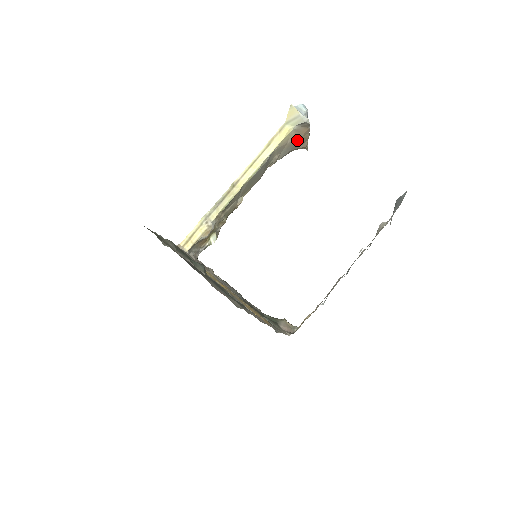
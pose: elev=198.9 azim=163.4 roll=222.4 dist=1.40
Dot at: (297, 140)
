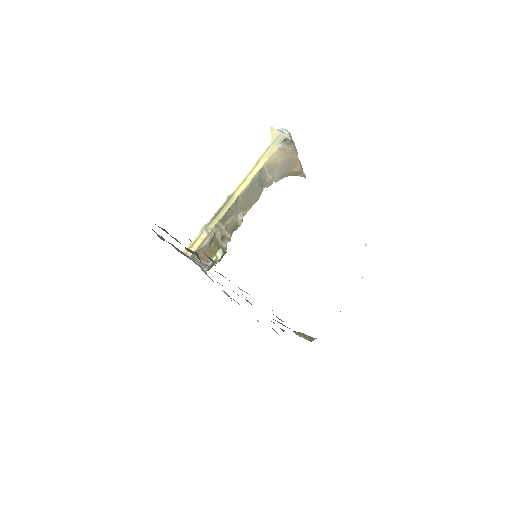
Dot at: (287, 160)
